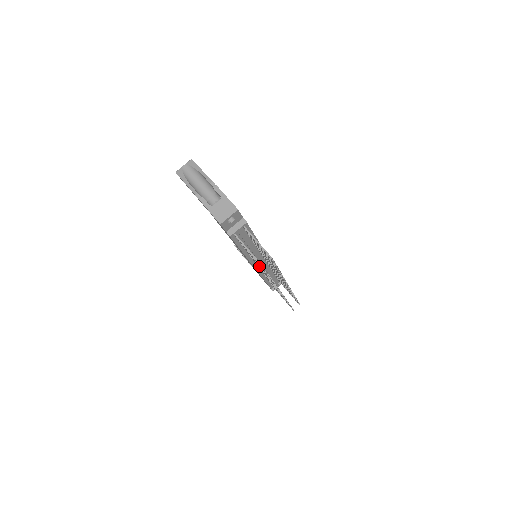
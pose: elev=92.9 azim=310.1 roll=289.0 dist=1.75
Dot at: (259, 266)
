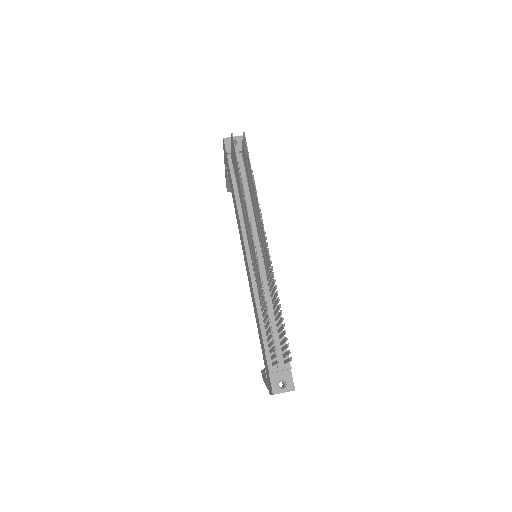
Dot at: (240, 191)
